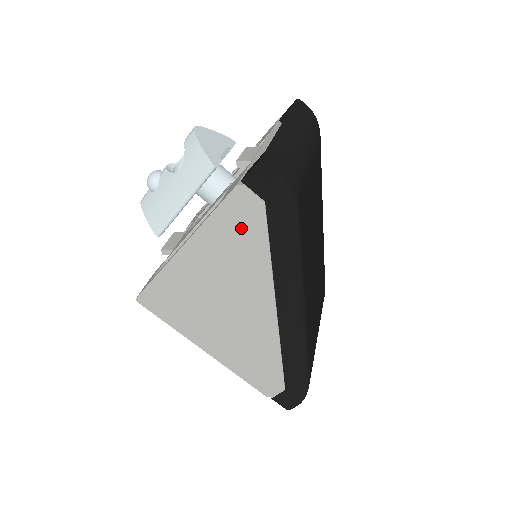
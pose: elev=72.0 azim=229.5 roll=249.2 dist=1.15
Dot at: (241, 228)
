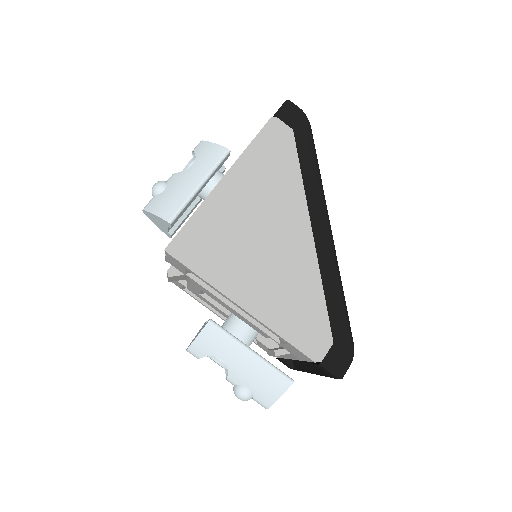
Dot at: (276, 153)
